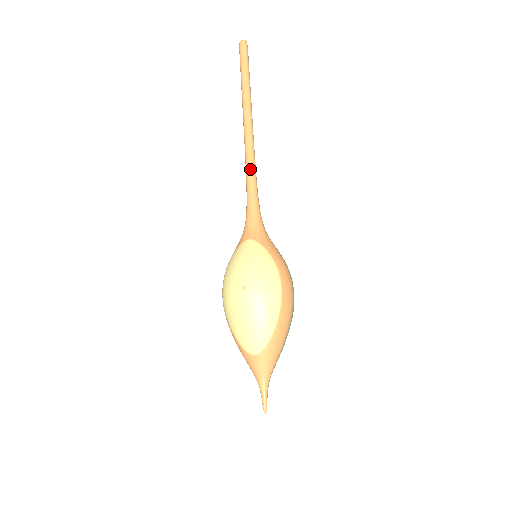
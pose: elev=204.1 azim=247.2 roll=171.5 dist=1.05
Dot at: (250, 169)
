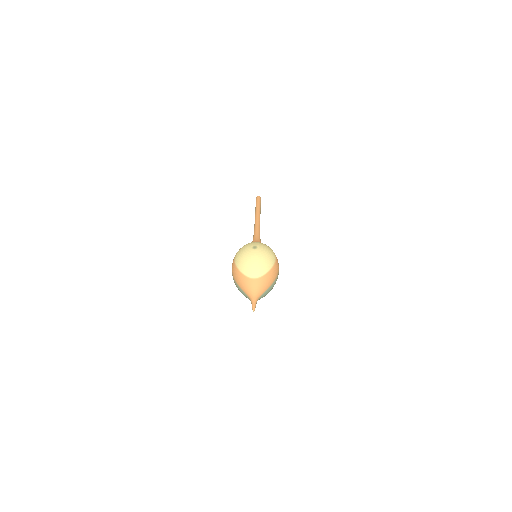
Dot at: (258, 228)
